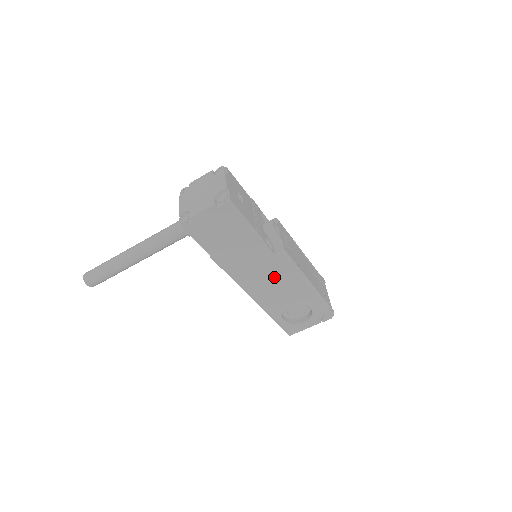
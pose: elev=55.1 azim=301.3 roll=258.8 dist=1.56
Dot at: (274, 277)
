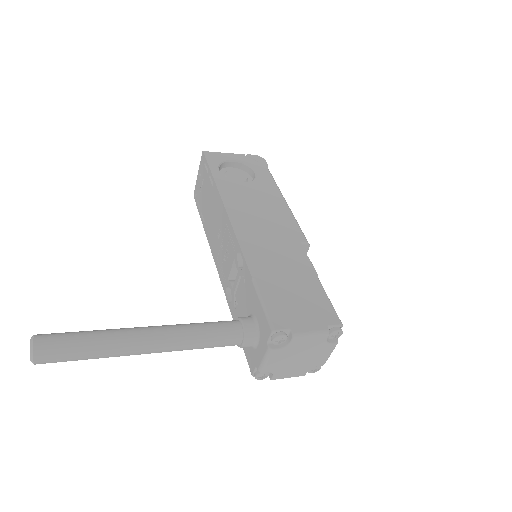
Dot at: occluded
